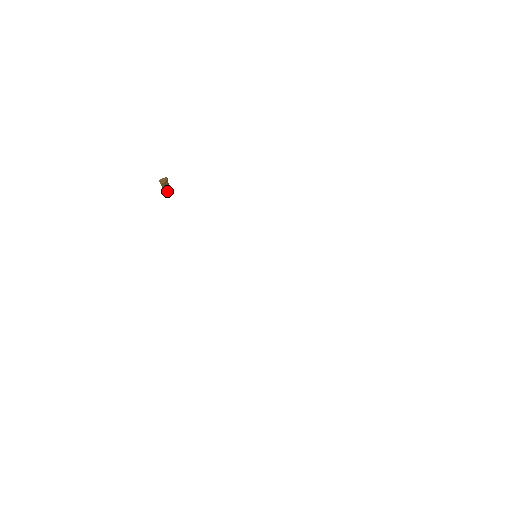
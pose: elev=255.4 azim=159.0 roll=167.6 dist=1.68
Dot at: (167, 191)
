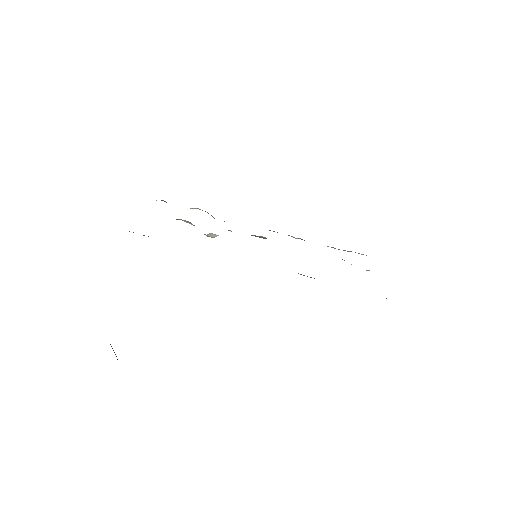
Dot at: occluded
